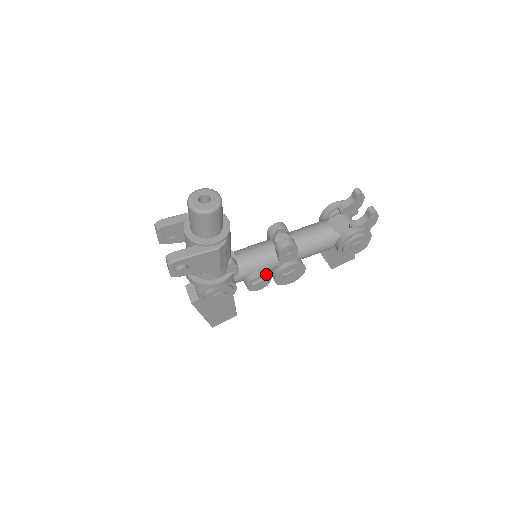
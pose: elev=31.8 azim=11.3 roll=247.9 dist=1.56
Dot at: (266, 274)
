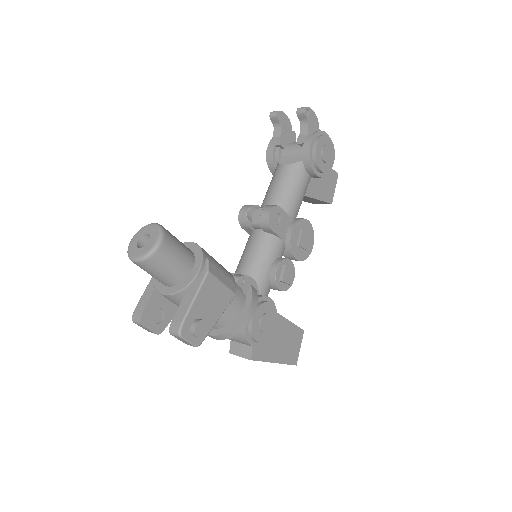
Dot at: (281, 260)
